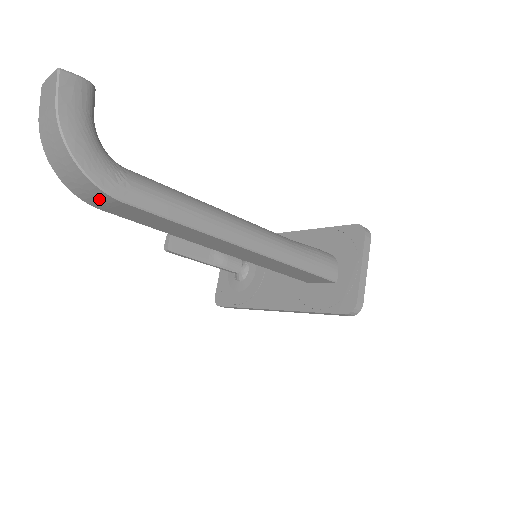
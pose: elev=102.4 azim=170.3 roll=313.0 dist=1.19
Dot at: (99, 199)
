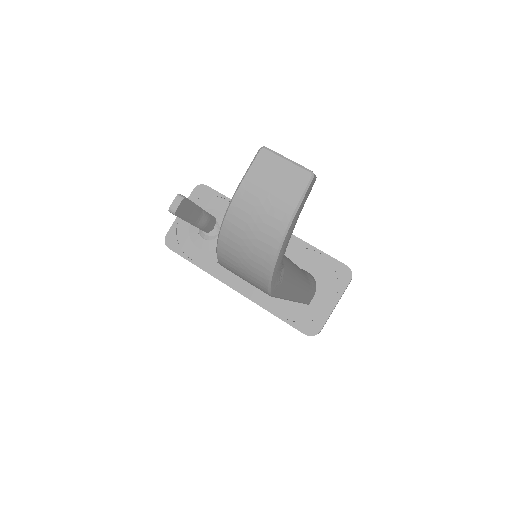
Dot at: (247, 280)
